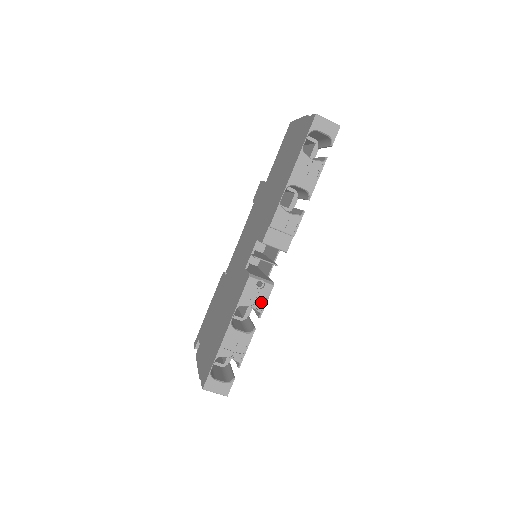
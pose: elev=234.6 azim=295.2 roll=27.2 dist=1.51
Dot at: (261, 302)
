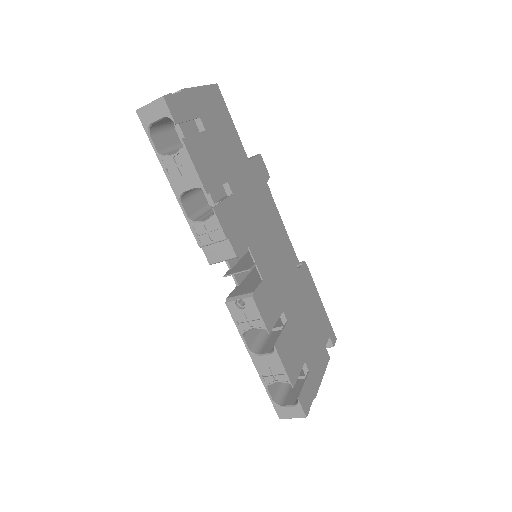
Dot at: (257, 318)
